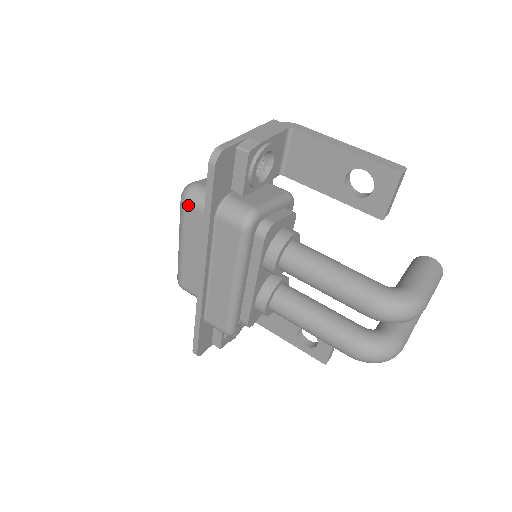
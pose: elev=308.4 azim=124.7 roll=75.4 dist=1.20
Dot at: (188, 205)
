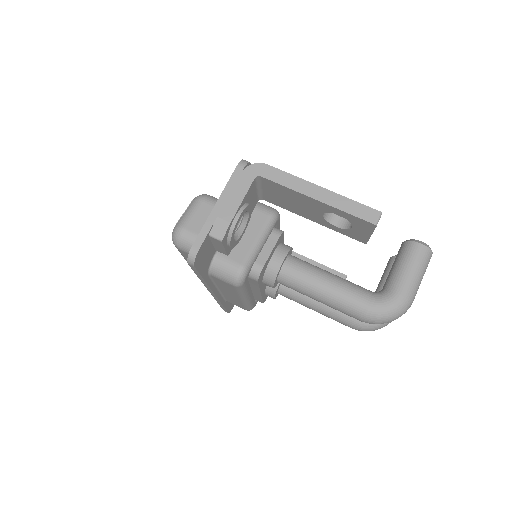
Dot at: (181, 250)
